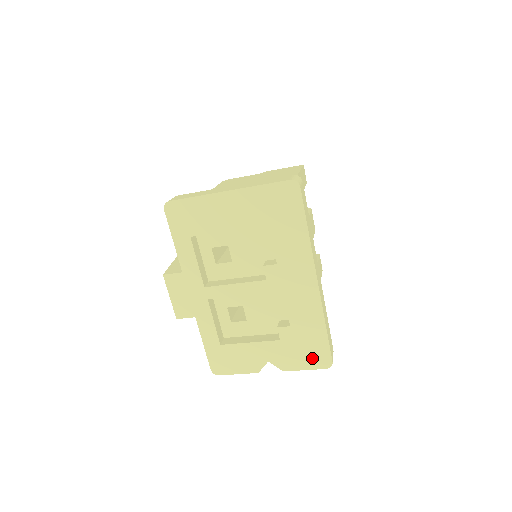
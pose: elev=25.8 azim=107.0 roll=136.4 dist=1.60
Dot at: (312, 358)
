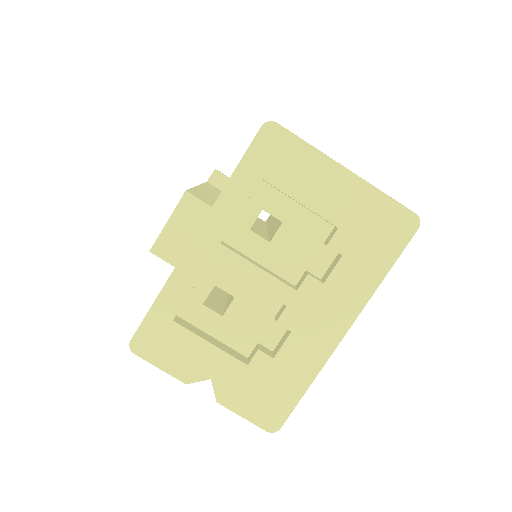
Dot at: (263, 409)
